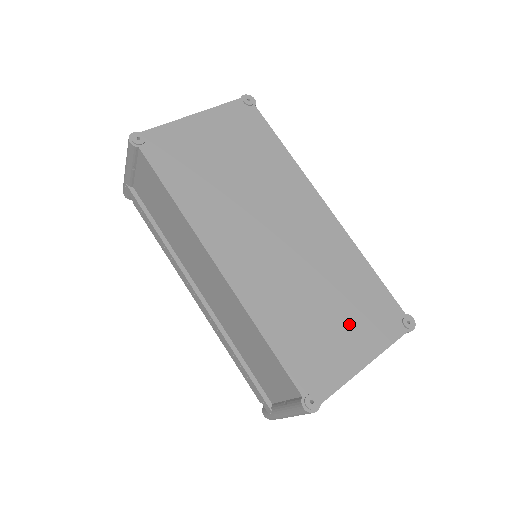
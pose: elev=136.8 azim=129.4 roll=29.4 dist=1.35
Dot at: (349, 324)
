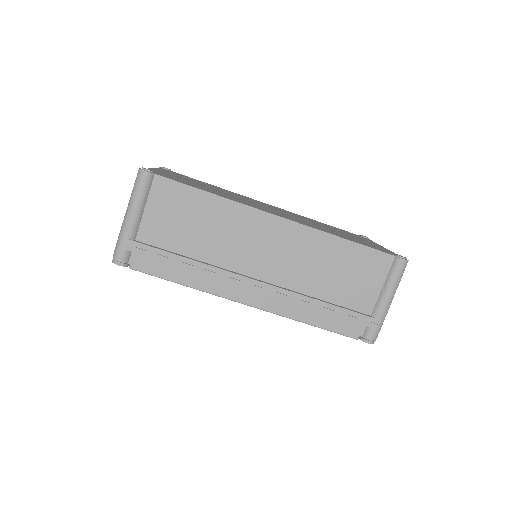
Dot at: occluded
